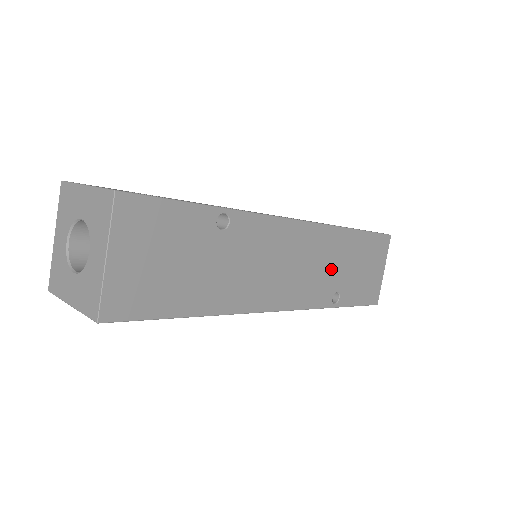
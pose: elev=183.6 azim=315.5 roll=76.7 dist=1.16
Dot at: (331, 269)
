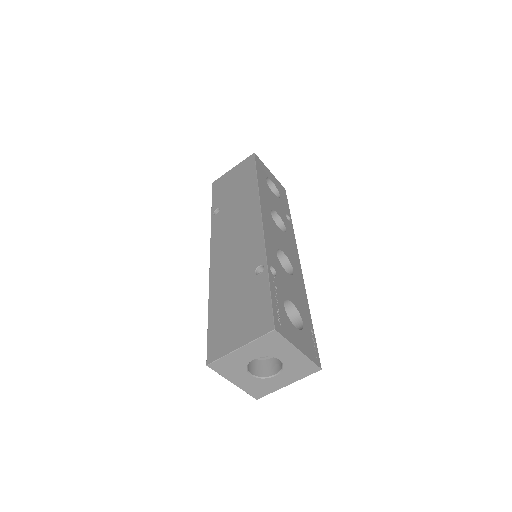
Dot at: occluded
